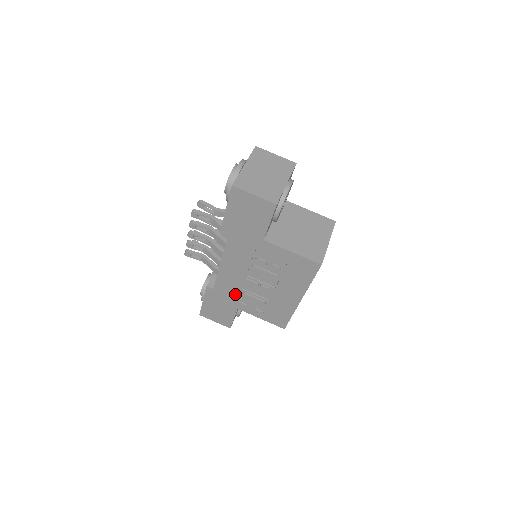
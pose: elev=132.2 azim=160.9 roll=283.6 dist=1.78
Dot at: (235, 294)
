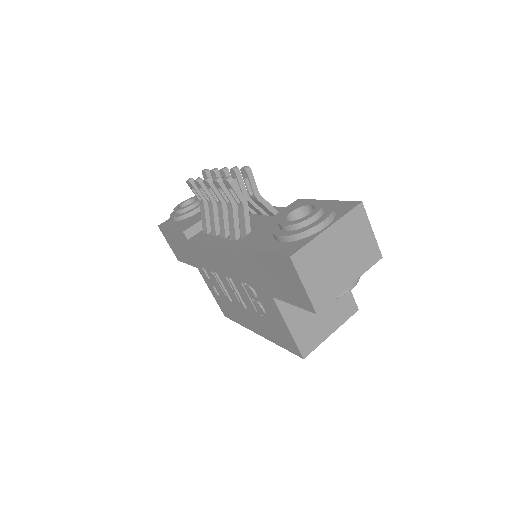
Dot at: (205, 265)
